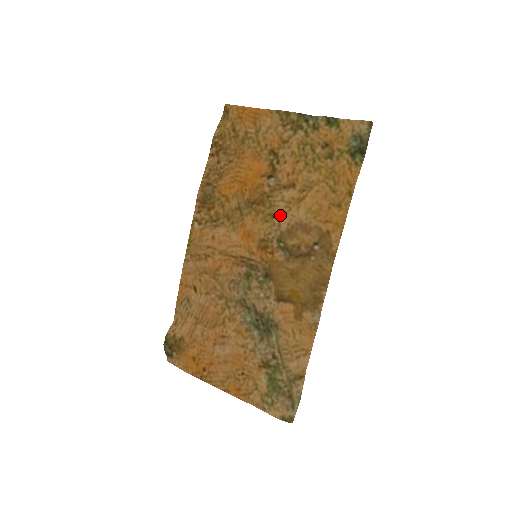
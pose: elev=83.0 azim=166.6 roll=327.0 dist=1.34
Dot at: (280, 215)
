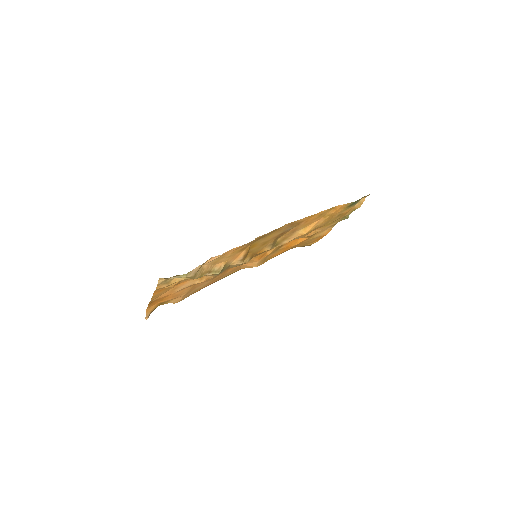
Dot at: occluded
